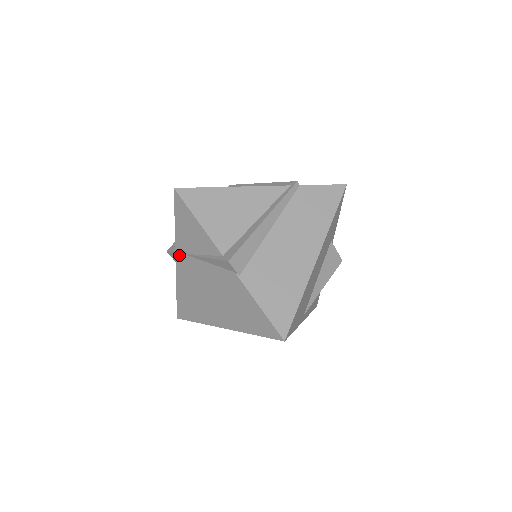
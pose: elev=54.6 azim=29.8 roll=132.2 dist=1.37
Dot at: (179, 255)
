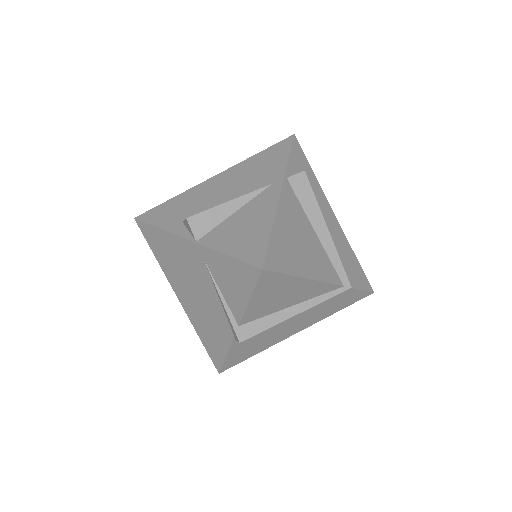
Dot at: (198, 249)
